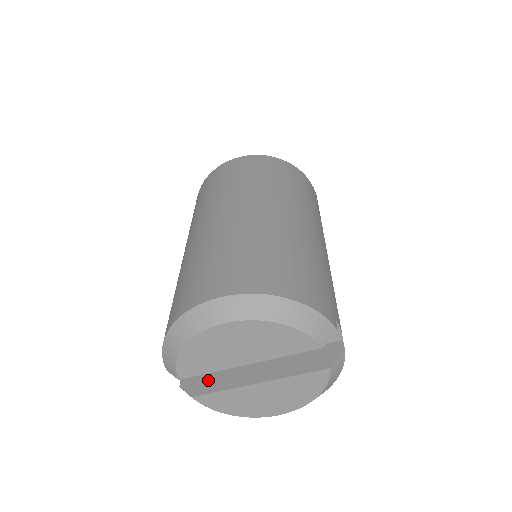
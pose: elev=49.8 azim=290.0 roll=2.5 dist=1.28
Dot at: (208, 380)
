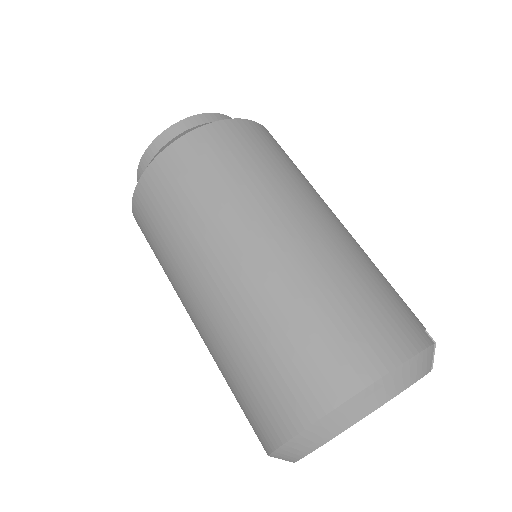
Dot at: occluded
